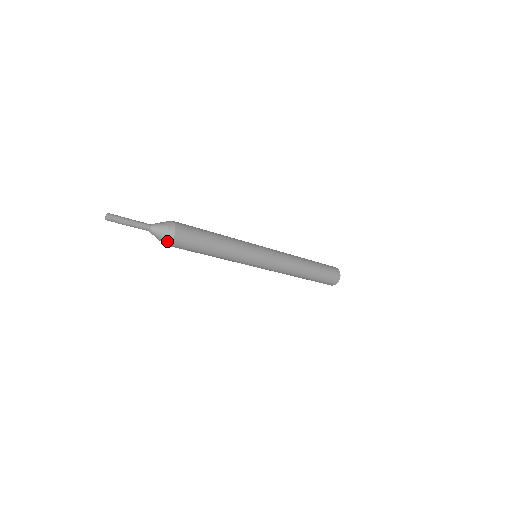
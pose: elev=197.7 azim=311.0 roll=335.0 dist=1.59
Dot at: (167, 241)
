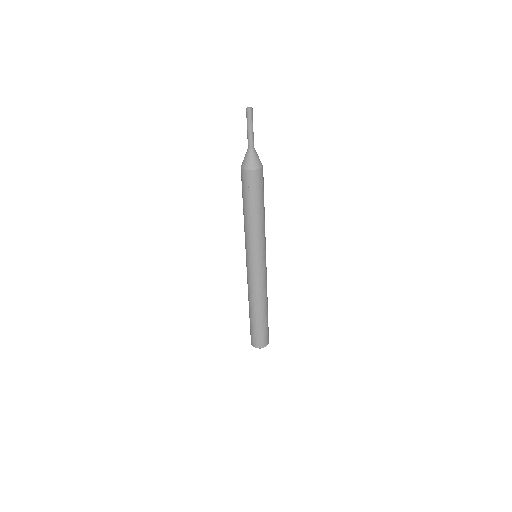
Dot at: (253, 166)
